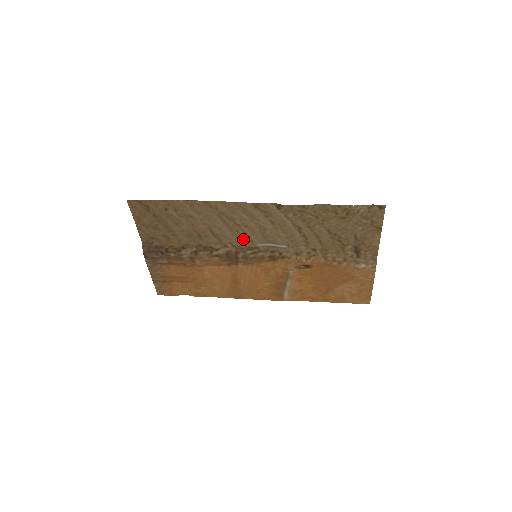
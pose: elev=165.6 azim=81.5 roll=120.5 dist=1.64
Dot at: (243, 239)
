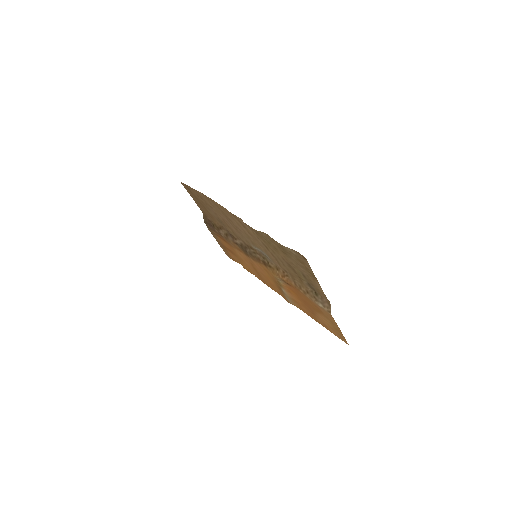
Dot at: (244, 238)
